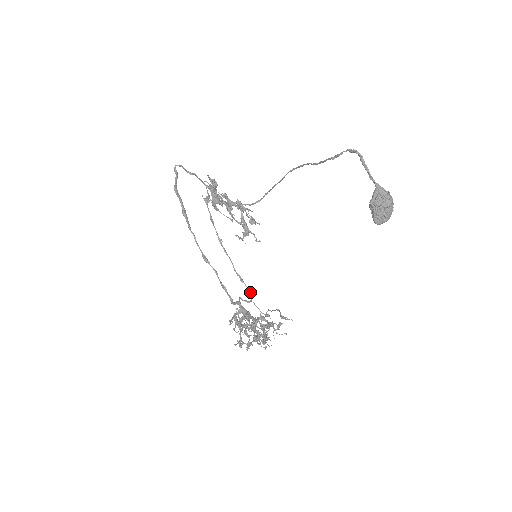
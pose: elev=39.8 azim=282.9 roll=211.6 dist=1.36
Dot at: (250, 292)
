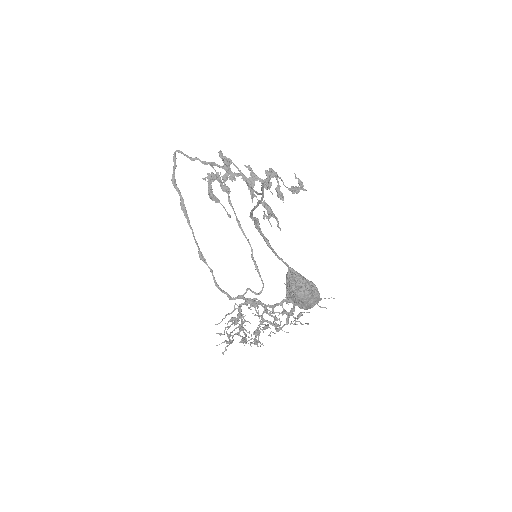
Dot at: (262, 283)
